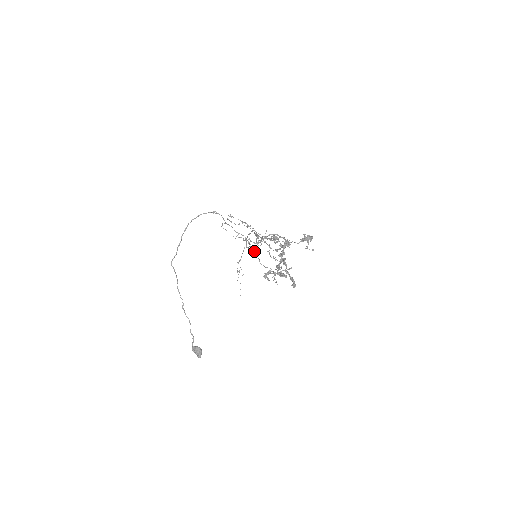
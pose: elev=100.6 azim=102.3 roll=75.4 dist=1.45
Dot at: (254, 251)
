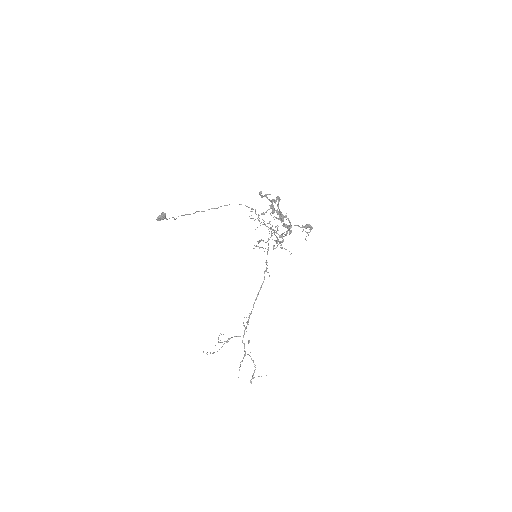
Dot at: occluded
